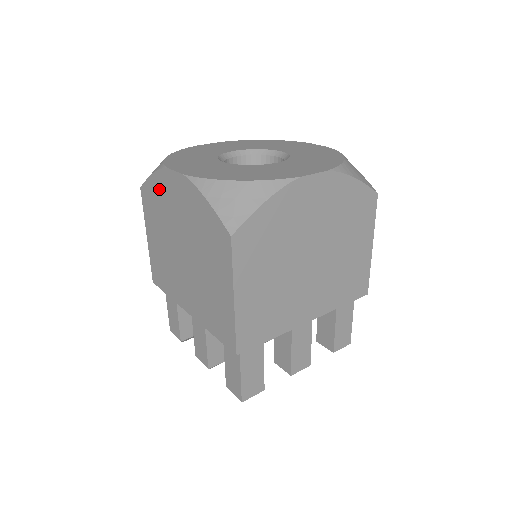
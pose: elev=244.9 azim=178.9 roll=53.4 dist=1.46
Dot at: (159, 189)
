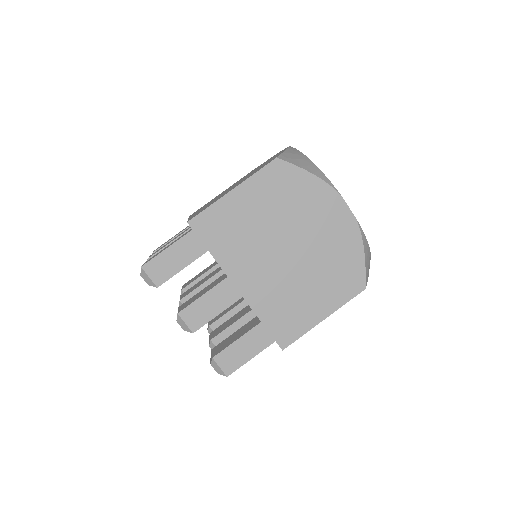
Dot at: occluded
